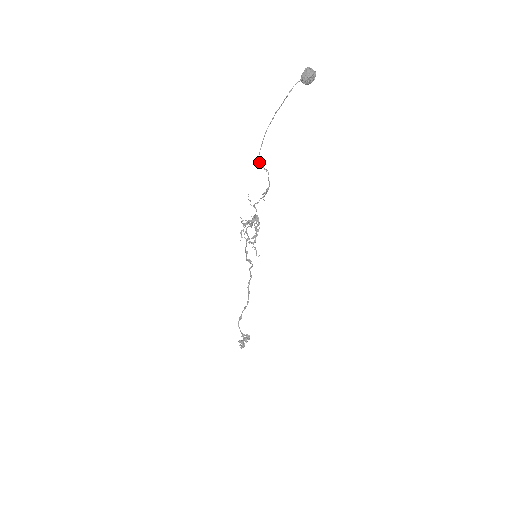
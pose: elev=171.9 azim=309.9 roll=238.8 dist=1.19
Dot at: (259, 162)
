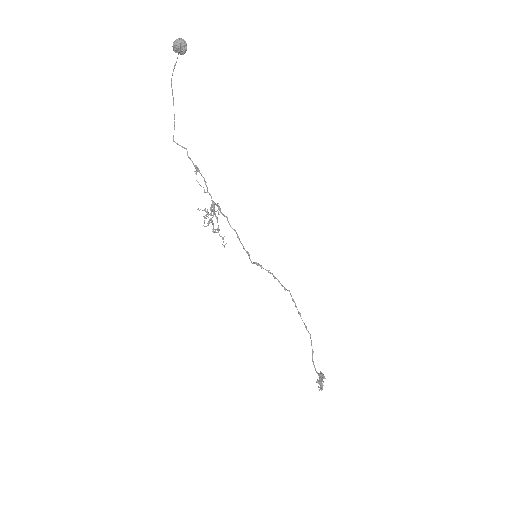
Dot at: (175, 142)
